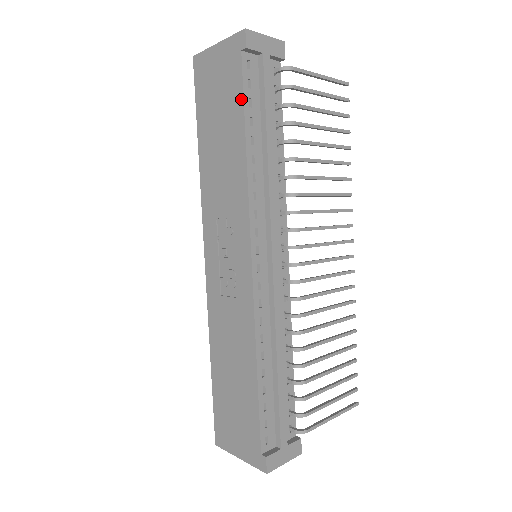
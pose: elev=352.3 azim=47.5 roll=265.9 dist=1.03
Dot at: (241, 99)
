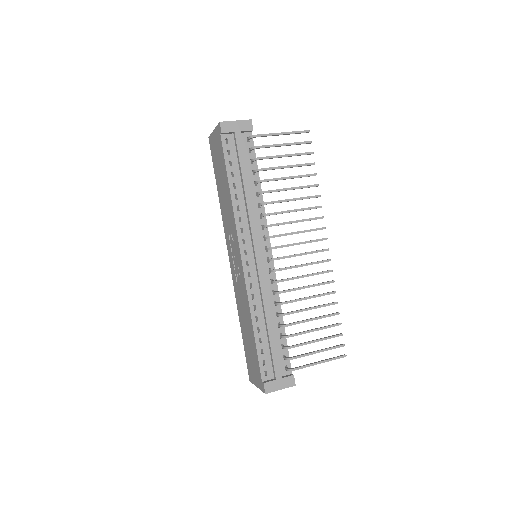
Dot at: (224, 163)
